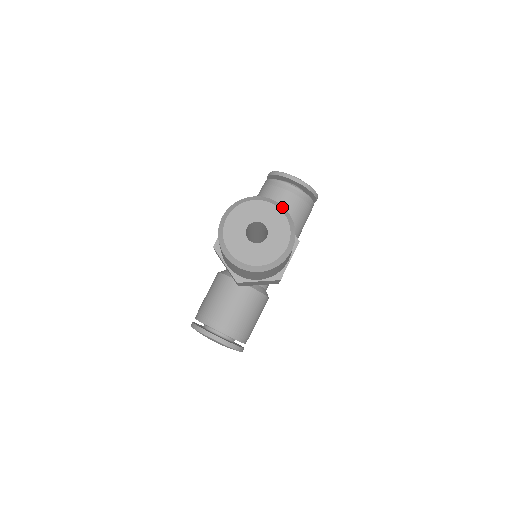
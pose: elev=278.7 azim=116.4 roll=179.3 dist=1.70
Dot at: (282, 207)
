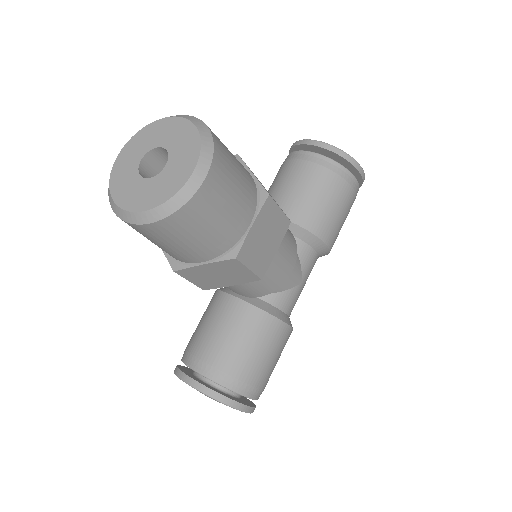
Dot at: (197, 120)
